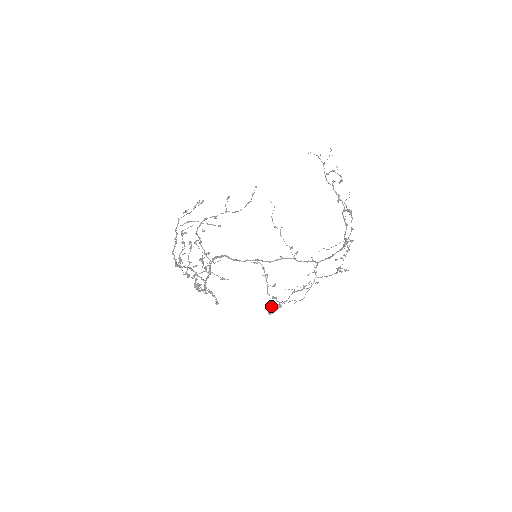
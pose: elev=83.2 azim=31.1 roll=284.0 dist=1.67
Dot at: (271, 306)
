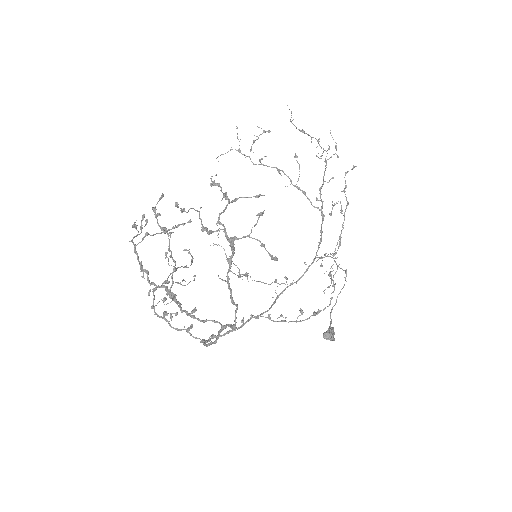
Dot at: (323, 333)
